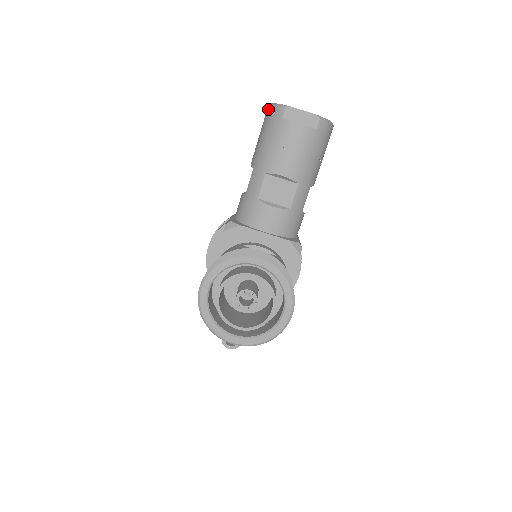
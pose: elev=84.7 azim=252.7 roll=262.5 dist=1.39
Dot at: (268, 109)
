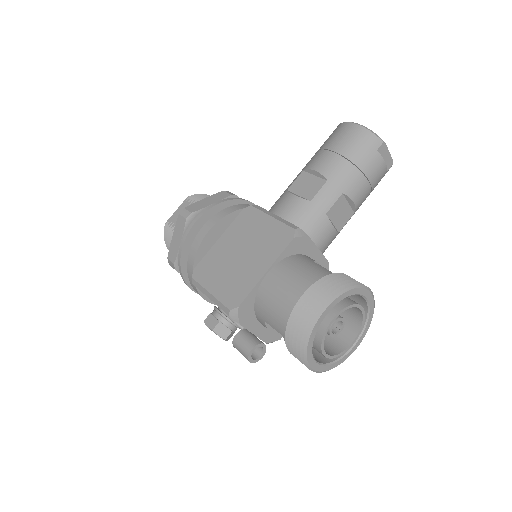
Dot at: (359, 129)
